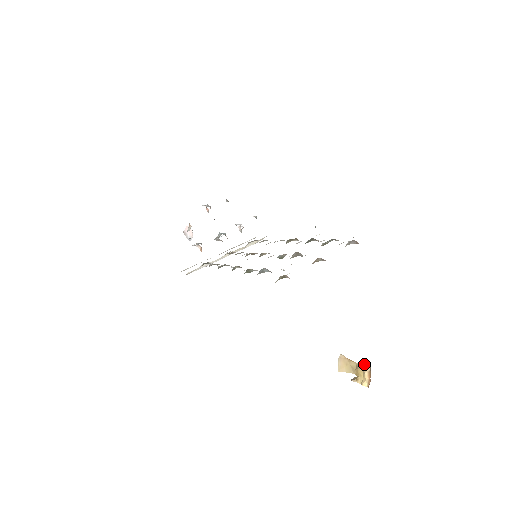
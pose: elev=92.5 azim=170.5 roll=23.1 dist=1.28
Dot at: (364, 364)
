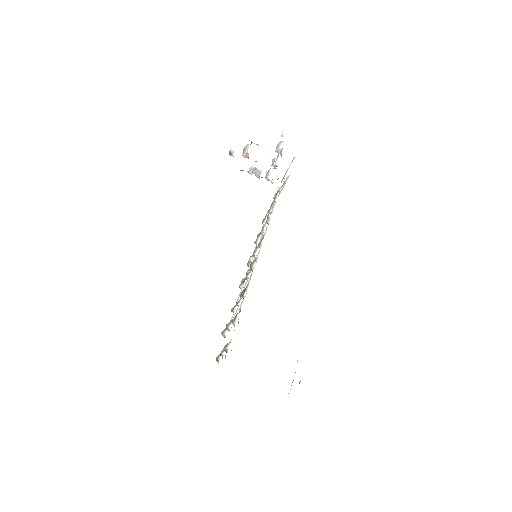
Dot at: occluded
